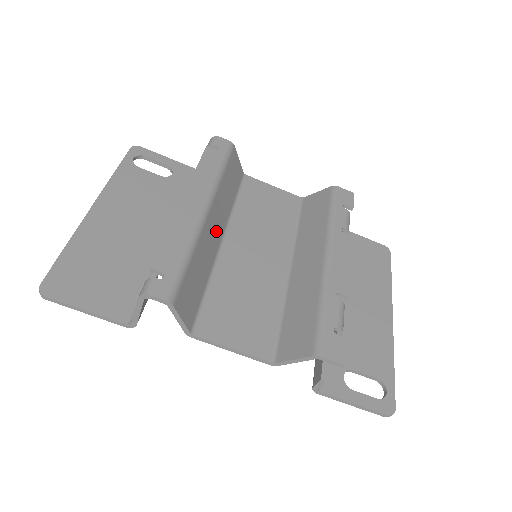
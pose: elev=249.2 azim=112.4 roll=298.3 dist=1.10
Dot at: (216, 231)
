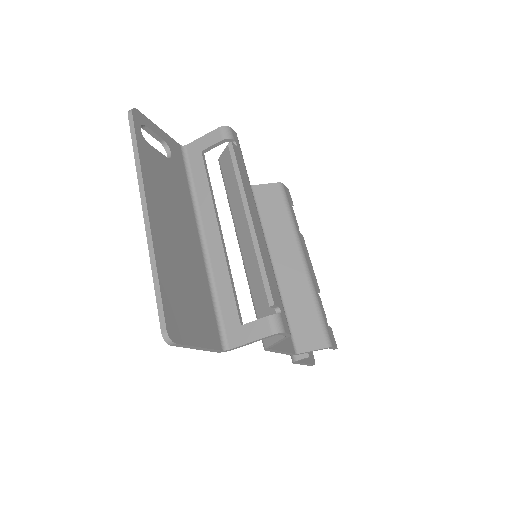
Dot at: occluded
